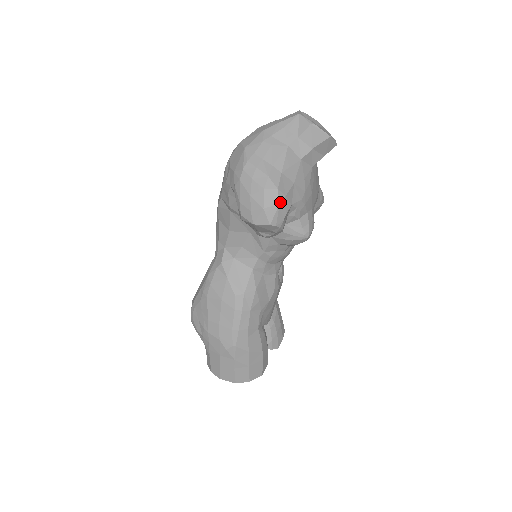
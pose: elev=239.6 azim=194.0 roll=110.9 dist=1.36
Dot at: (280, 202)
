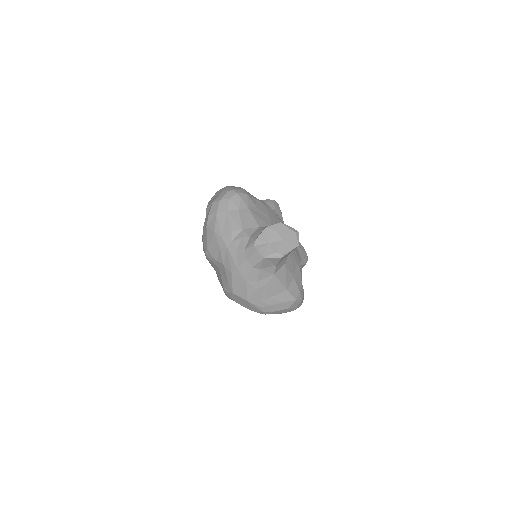
Dot at: (301, 299)
